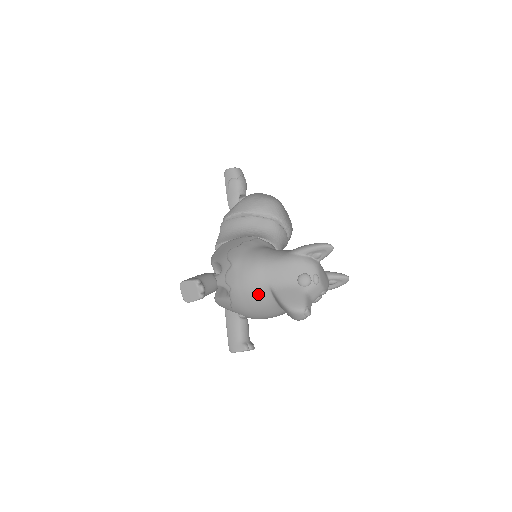
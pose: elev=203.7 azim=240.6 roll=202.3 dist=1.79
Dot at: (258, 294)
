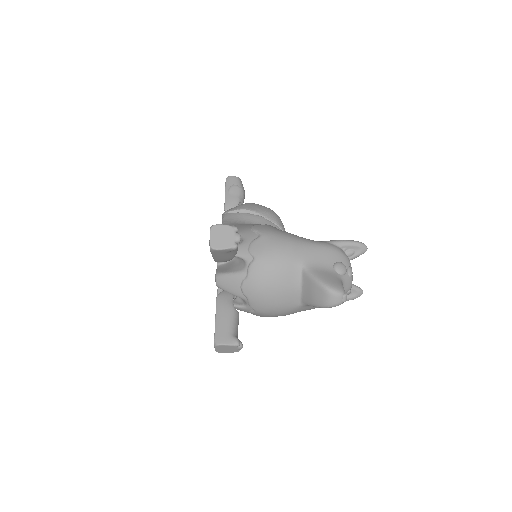
Dot at: (286, 271)
